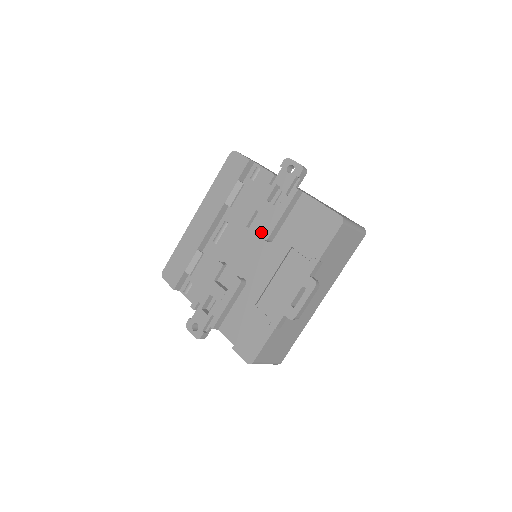
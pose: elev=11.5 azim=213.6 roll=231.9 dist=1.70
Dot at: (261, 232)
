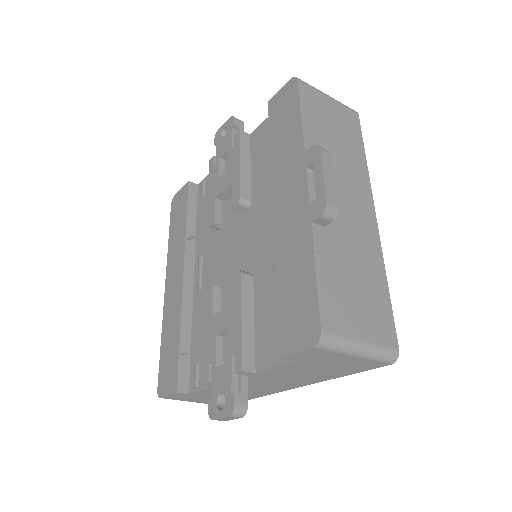
Dot at: (236, 213)
